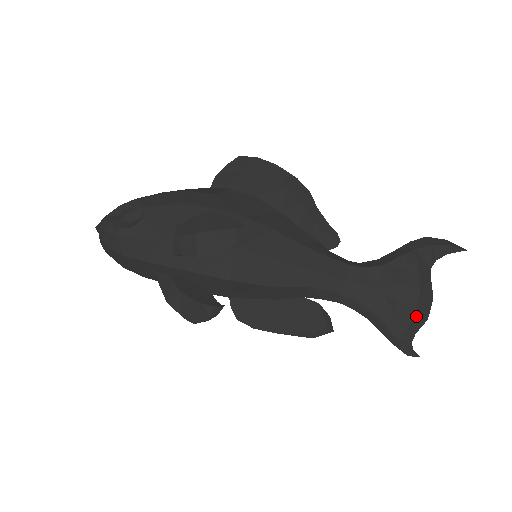
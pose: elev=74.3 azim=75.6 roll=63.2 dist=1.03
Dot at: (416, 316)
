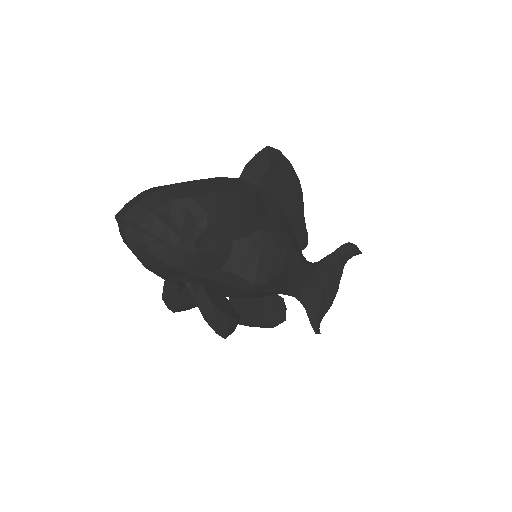
Dot at: (330, 305)
